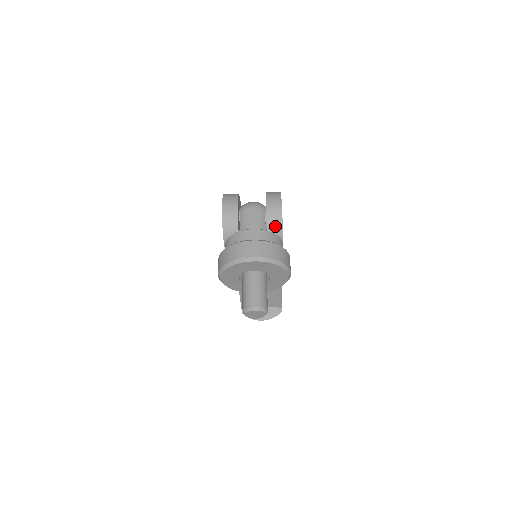
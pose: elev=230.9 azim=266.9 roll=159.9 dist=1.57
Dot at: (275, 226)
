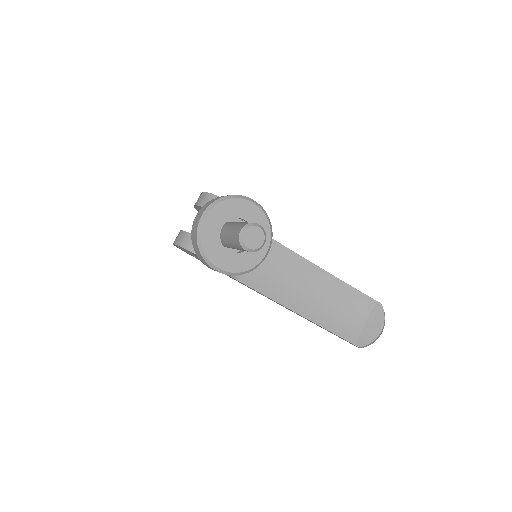
Dot at: occluded
